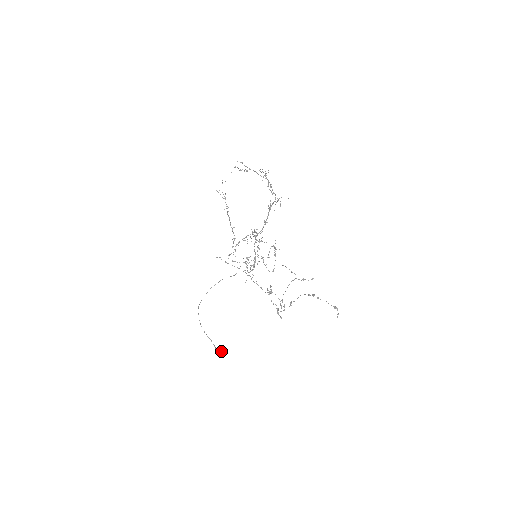
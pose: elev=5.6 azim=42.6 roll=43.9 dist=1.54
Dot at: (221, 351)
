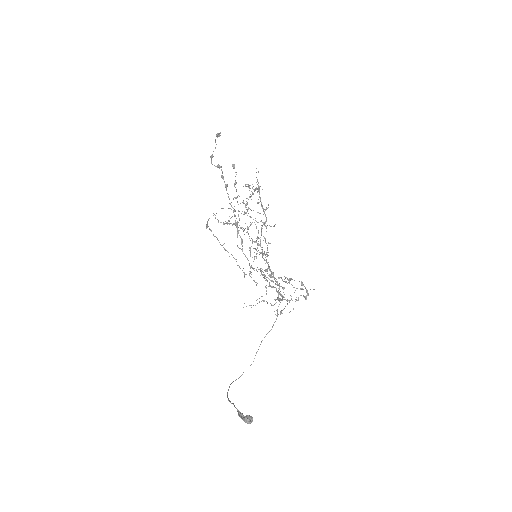
Dot at: (249, 416)
